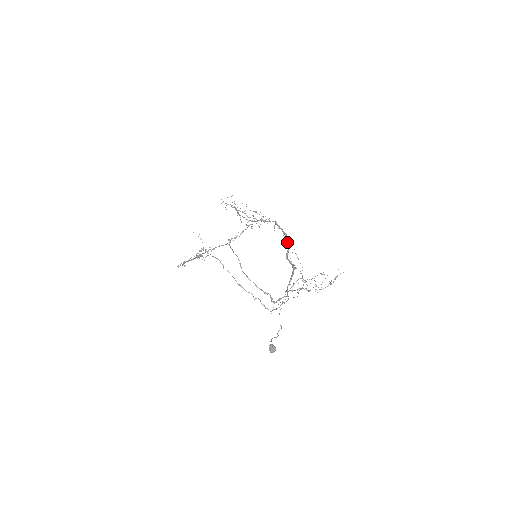
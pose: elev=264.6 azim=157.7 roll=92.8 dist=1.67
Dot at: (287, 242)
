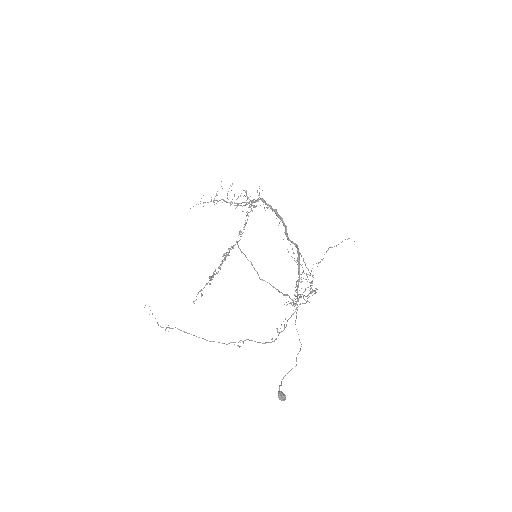
Dot at: occluded
